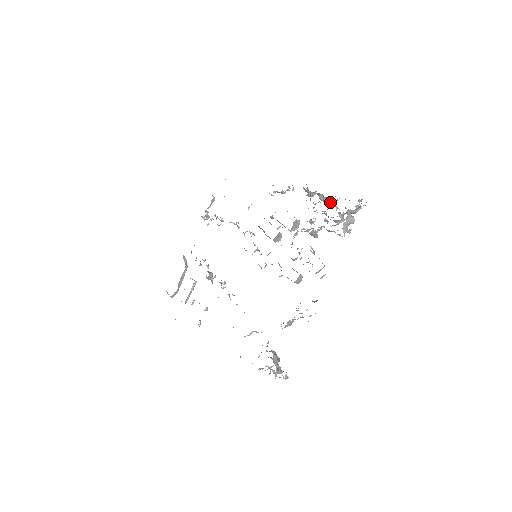
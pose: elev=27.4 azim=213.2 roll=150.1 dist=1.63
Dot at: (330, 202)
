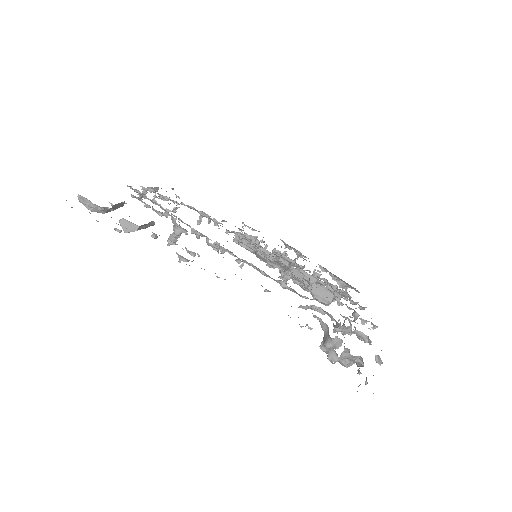
Dot at: occluded
